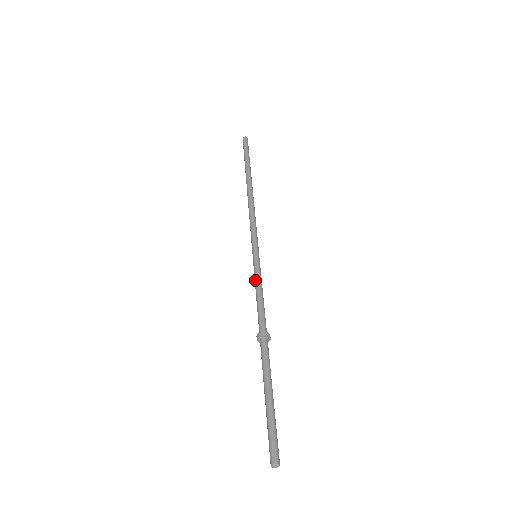
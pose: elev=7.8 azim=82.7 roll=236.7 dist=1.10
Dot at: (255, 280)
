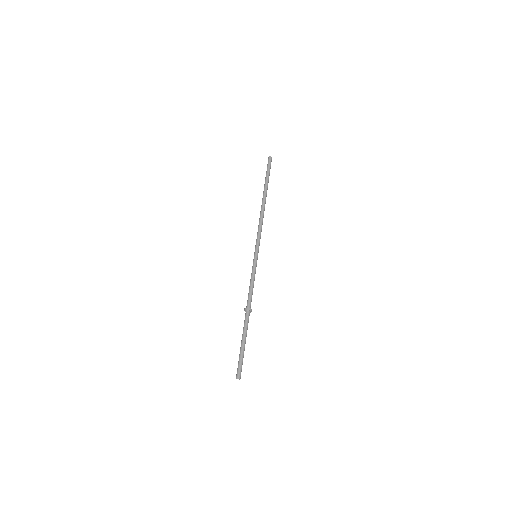
Dot at: (254, 273)
